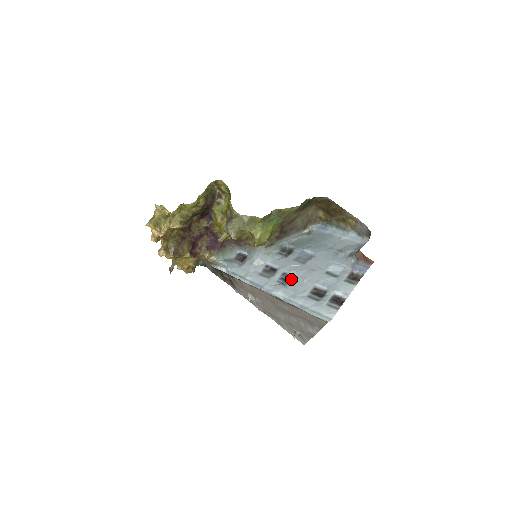
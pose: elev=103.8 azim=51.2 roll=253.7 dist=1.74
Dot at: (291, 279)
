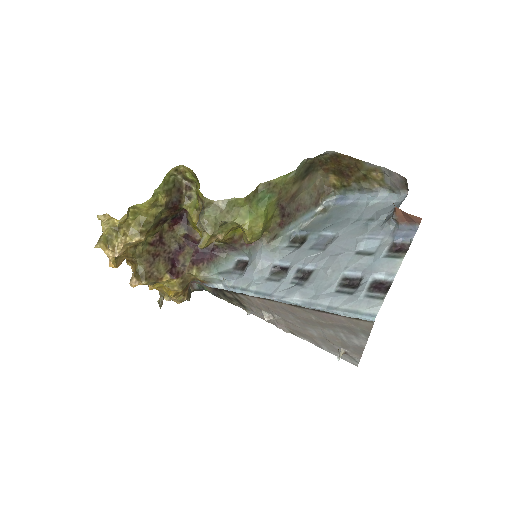
Dot at: (309, 275)
